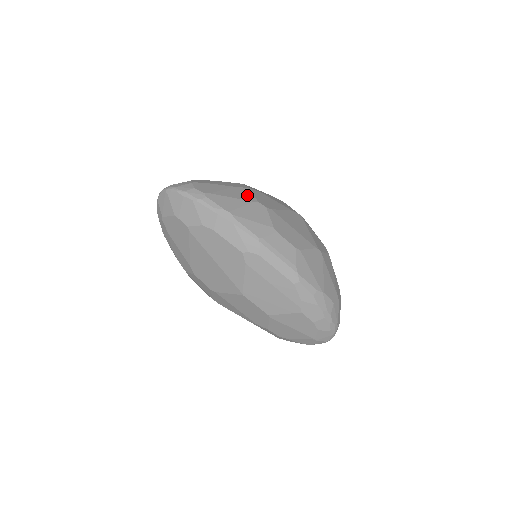
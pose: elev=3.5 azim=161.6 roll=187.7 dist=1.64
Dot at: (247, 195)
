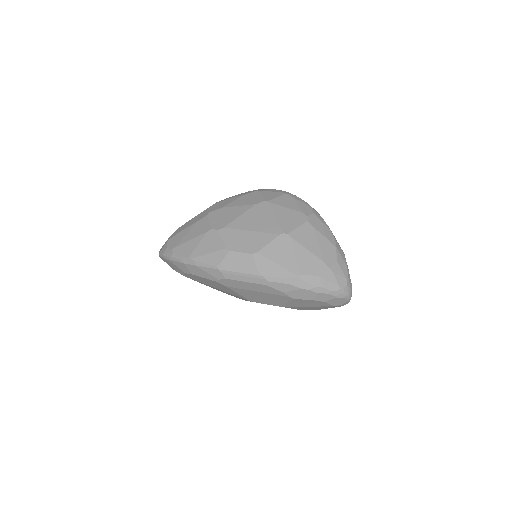
Dot at: (204, 226)
